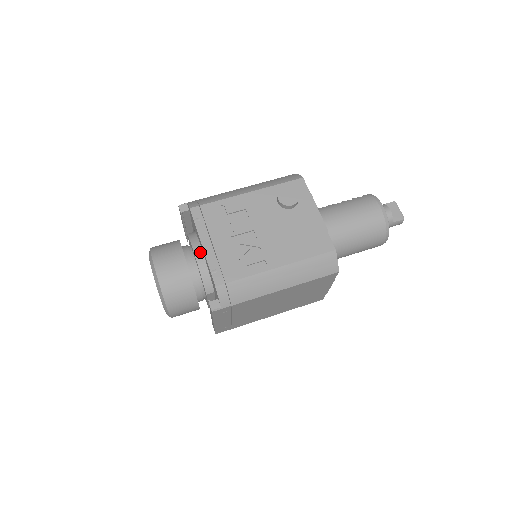
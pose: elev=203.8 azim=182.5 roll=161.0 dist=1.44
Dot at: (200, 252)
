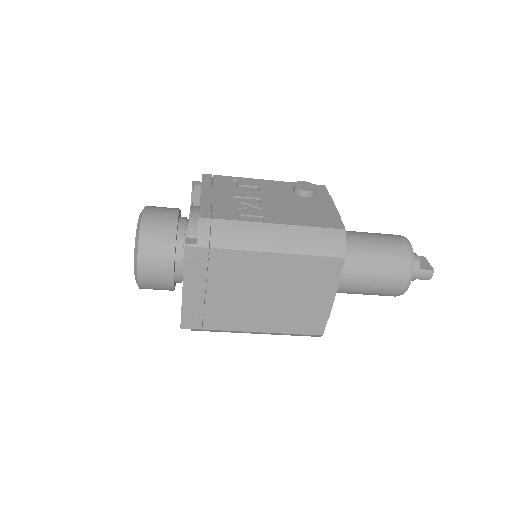
Dot at: (197, 210)
